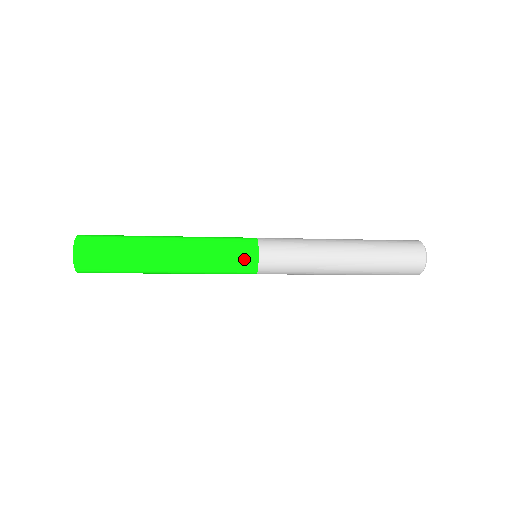
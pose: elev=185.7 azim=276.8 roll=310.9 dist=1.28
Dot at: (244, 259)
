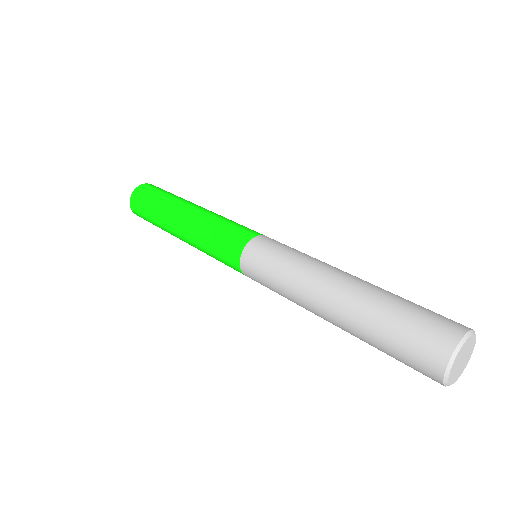
Dot at: (228, 256)
